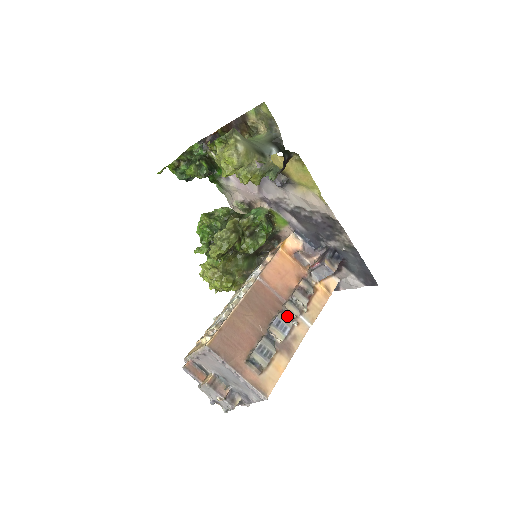
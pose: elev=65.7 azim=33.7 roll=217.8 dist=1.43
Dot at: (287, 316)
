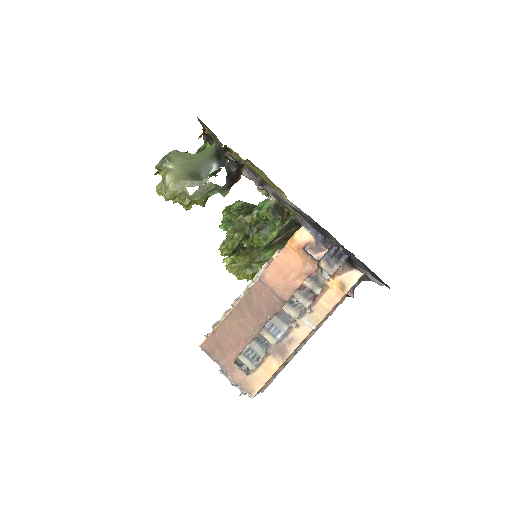
Dot at: (284, 319)
